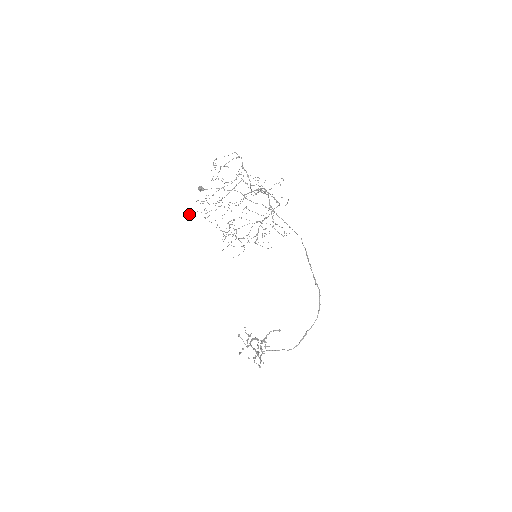
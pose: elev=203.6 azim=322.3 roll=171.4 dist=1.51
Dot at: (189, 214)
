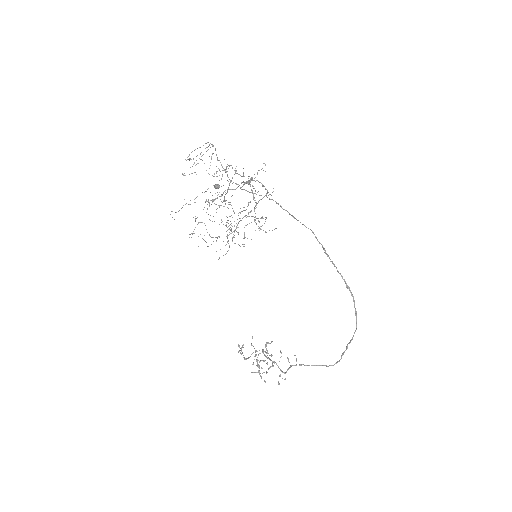
Dot at: occluded
